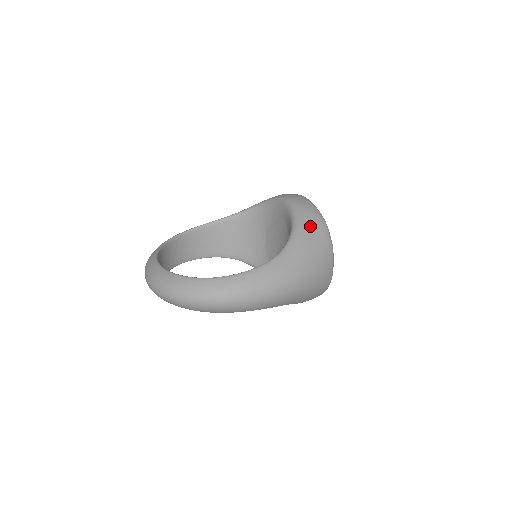
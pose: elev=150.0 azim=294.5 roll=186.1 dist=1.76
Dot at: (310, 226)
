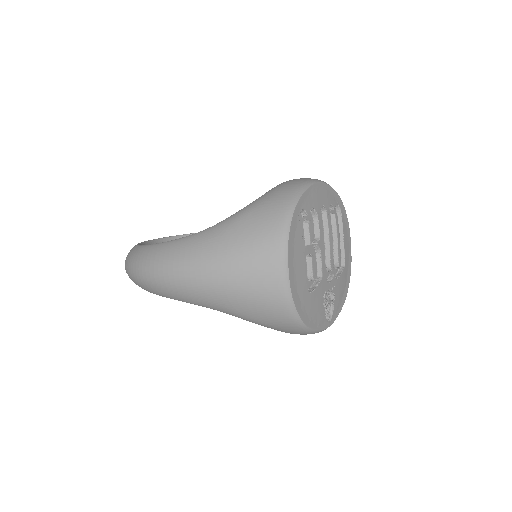
Dot at: (263, 206)
